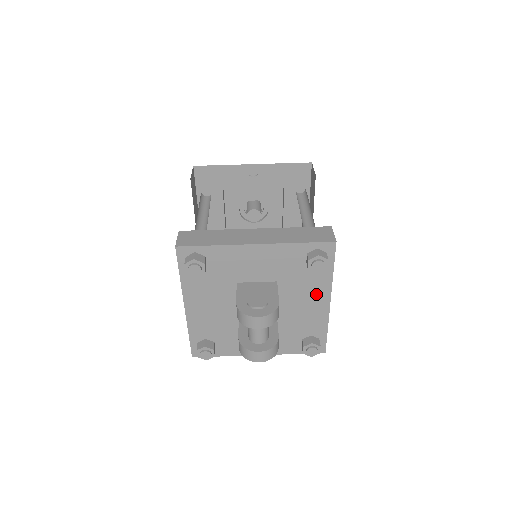
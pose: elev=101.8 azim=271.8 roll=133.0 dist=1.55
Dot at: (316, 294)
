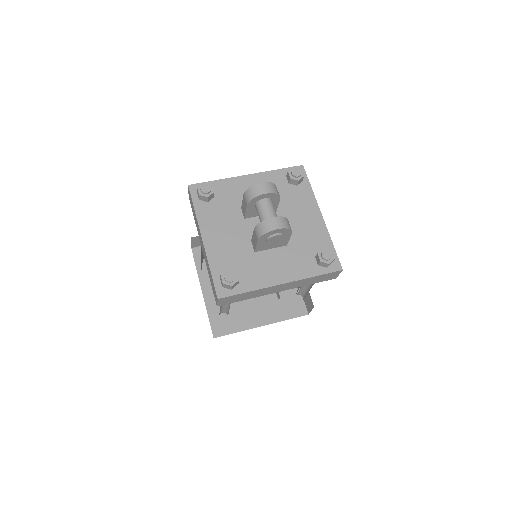
Dot at: (307, 209)
